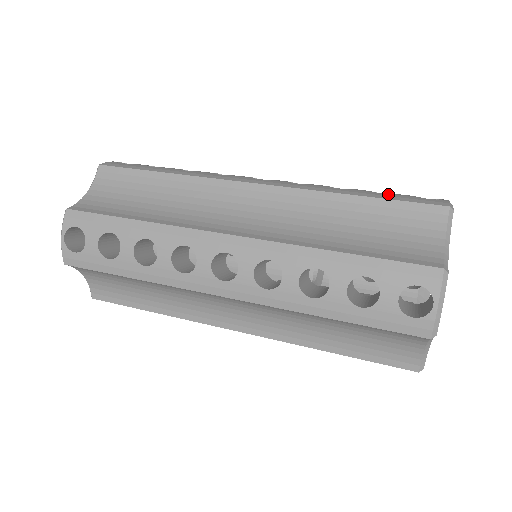
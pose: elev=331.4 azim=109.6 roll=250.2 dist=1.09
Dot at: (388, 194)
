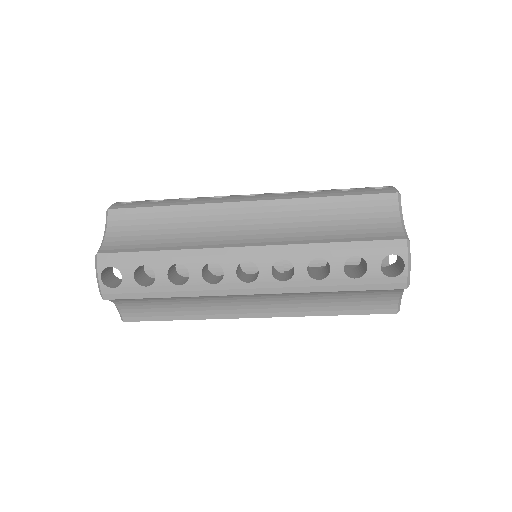
Dot at: (351, 190)
